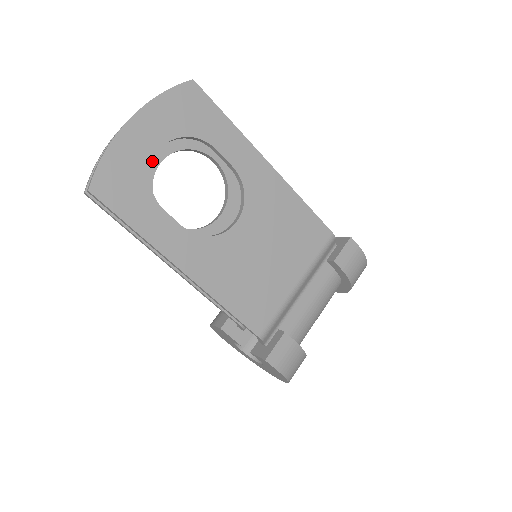
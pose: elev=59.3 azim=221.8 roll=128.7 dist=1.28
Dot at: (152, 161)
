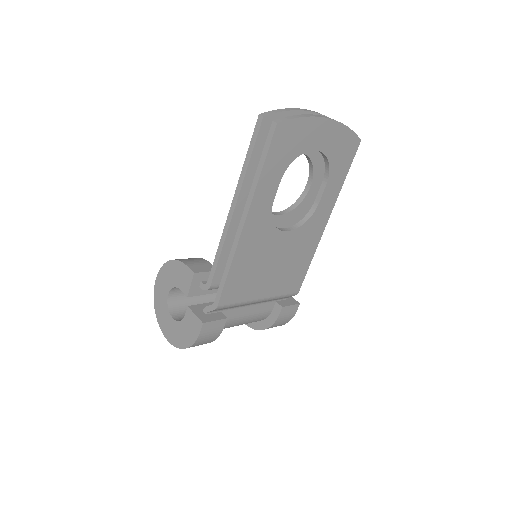
Dot at: occluded
